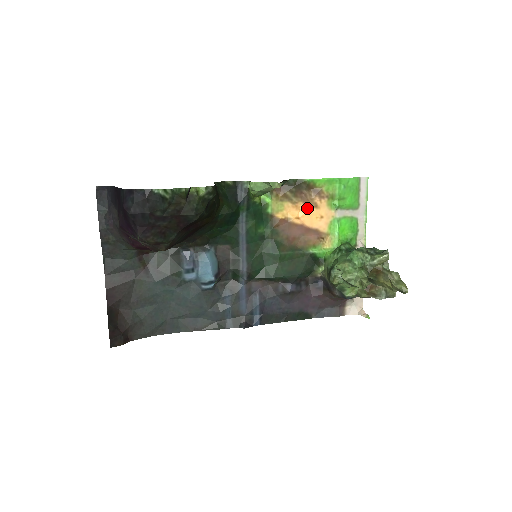
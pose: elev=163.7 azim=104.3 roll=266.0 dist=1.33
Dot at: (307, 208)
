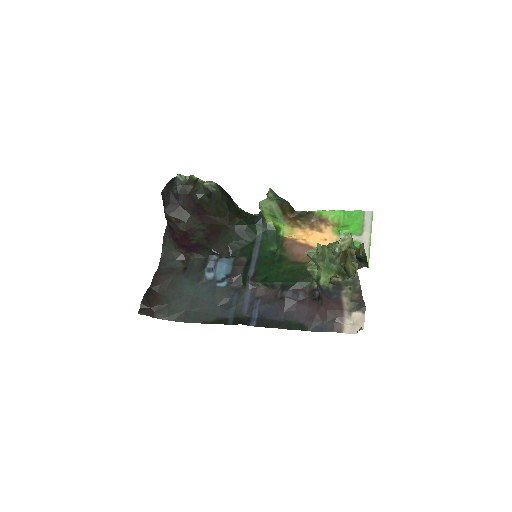
Dot at: (313, 232)
